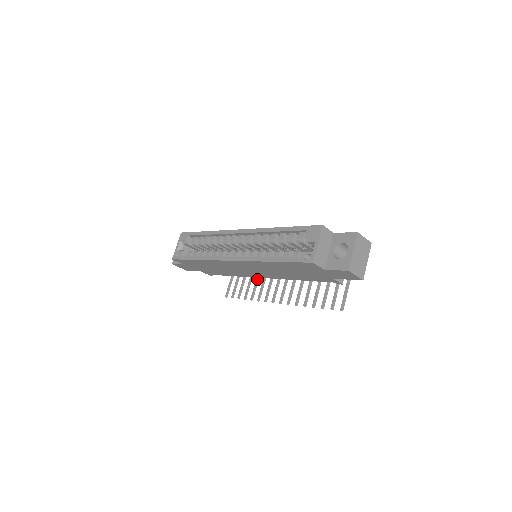
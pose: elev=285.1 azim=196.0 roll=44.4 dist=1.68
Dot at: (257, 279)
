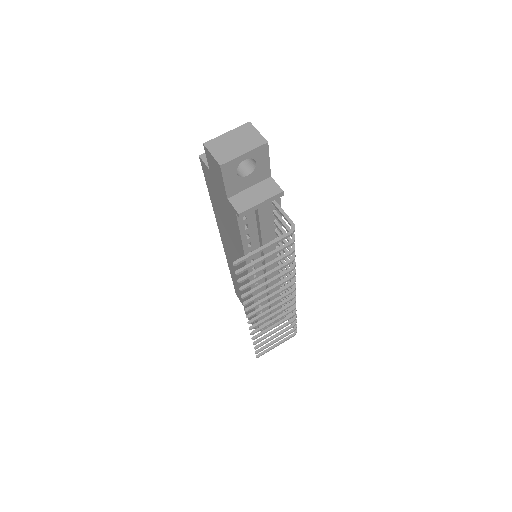
Dot at: (276, 323)
